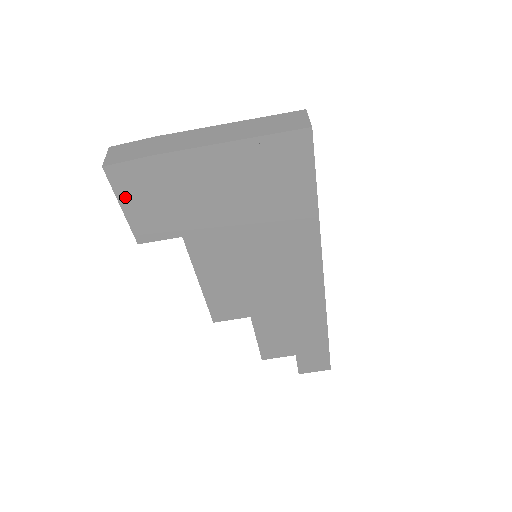
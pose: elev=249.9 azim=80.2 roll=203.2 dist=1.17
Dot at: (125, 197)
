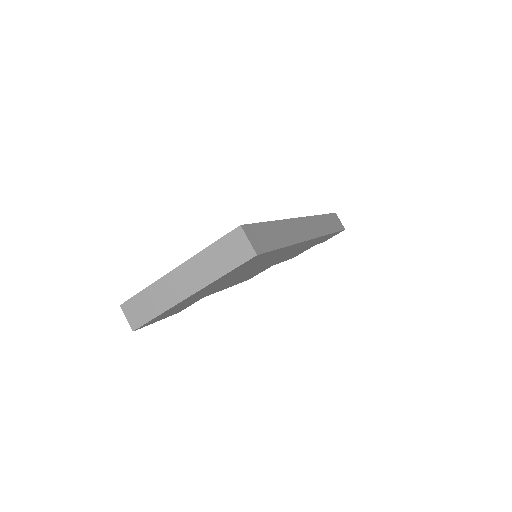
Dot at: (156, 321)
